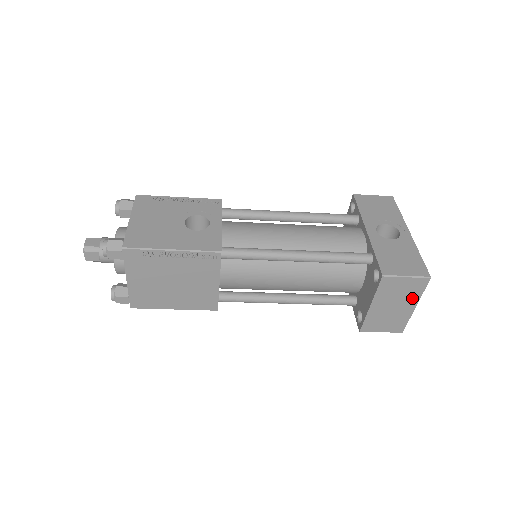
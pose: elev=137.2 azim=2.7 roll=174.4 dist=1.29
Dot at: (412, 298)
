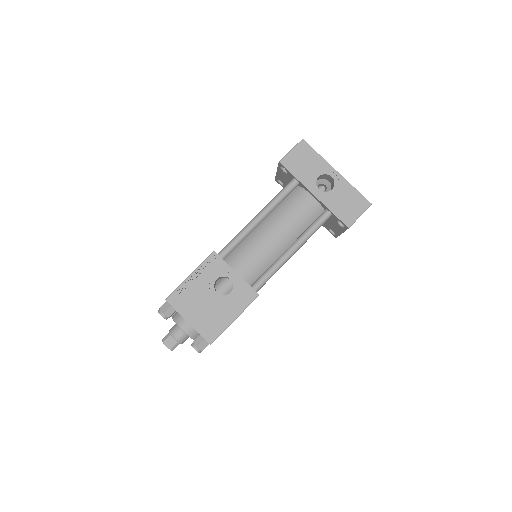
Dot at: occluded
